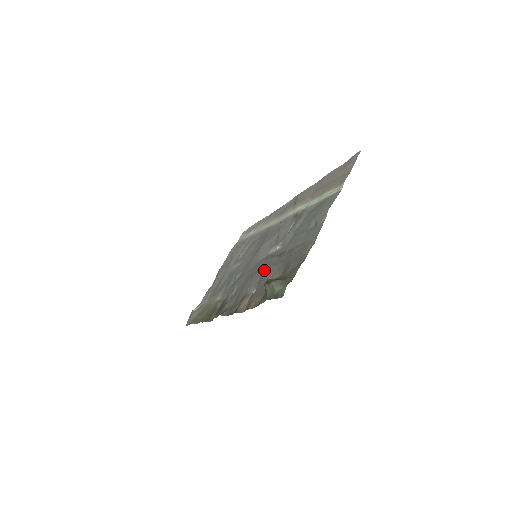
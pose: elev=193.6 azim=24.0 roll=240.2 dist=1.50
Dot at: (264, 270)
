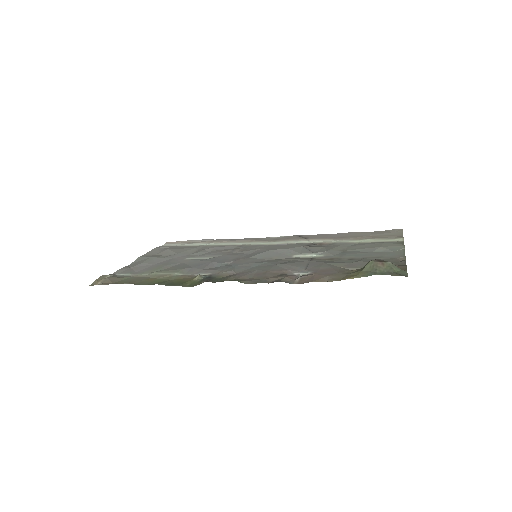
Dot at: (308, 263)
